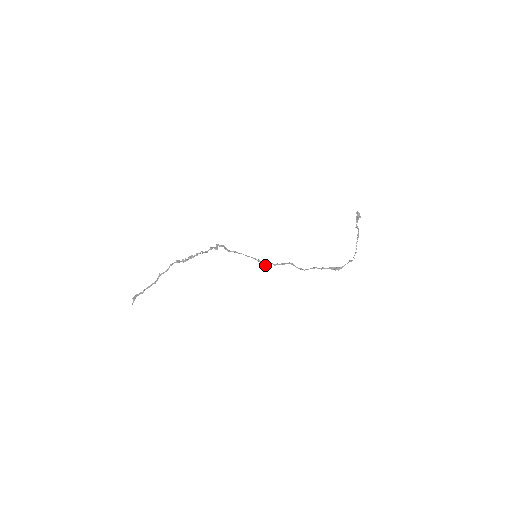
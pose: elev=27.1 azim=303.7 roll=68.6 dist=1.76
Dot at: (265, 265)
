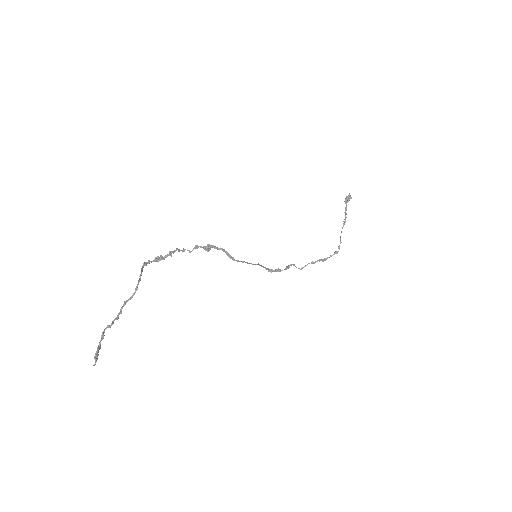
Dot at: (271, 272)
